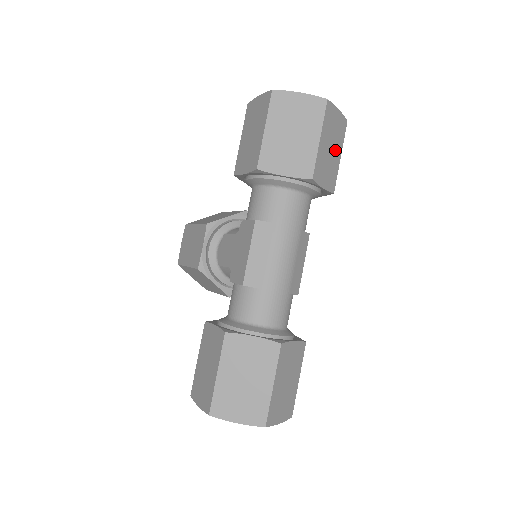
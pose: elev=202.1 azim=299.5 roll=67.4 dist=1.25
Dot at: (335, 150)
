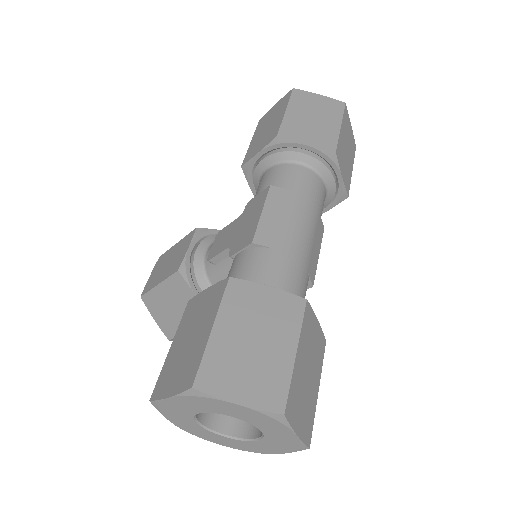
Dot at: (349, 157)
